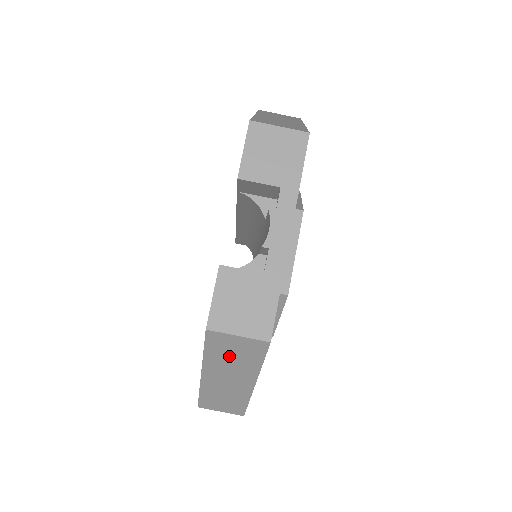
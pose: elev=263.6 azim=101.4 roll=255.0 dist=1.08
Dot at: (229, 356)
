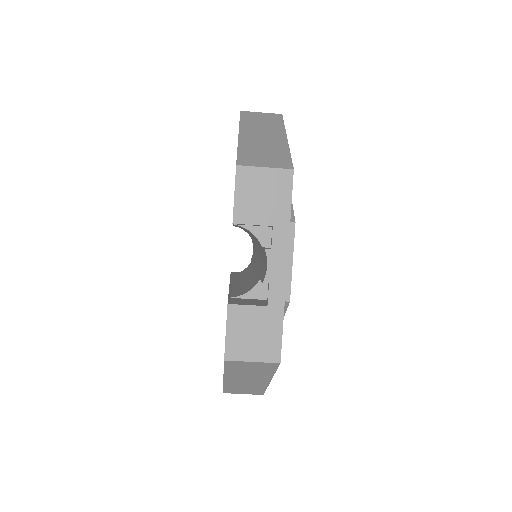
Dot at: (246, 370)
